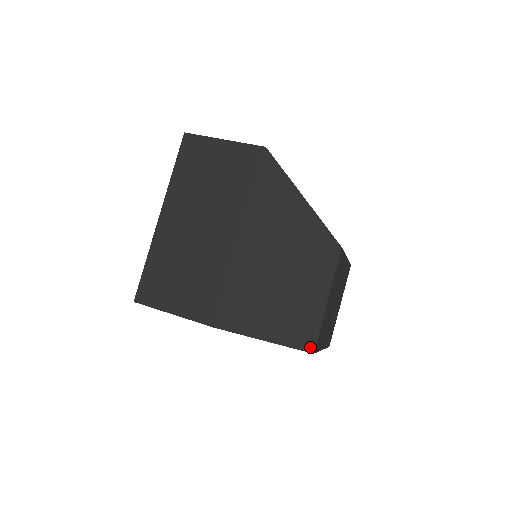
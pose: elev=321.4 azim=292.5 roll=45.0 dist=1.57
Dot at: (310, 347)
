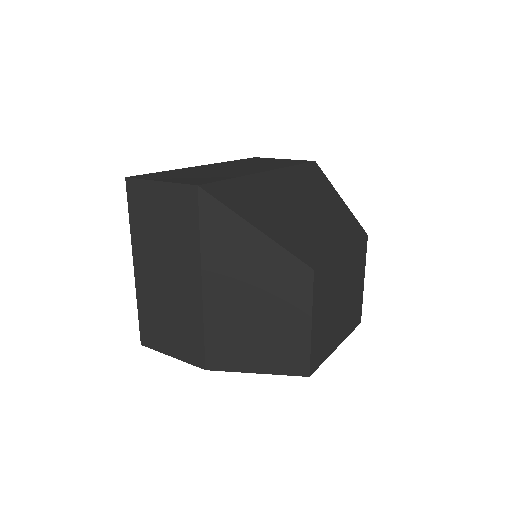
Dot at: (304, 372)
